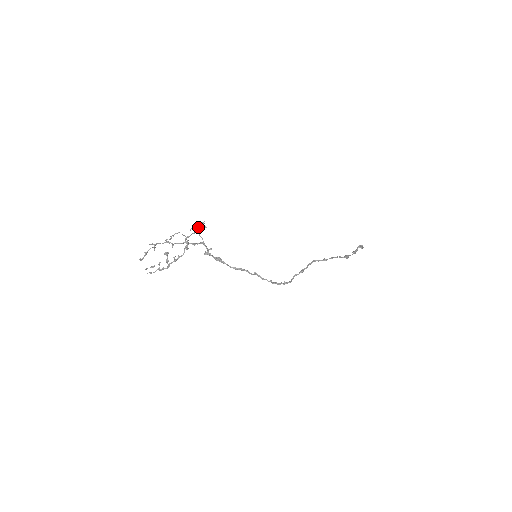
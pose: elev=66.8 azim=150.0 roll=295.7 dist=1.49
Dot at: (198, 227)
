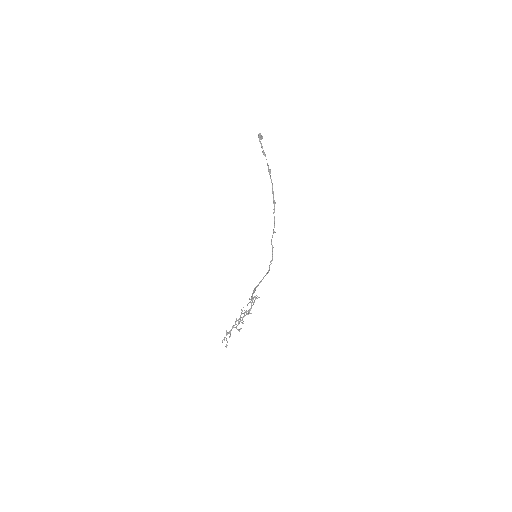
Dot at: (254, 302)
